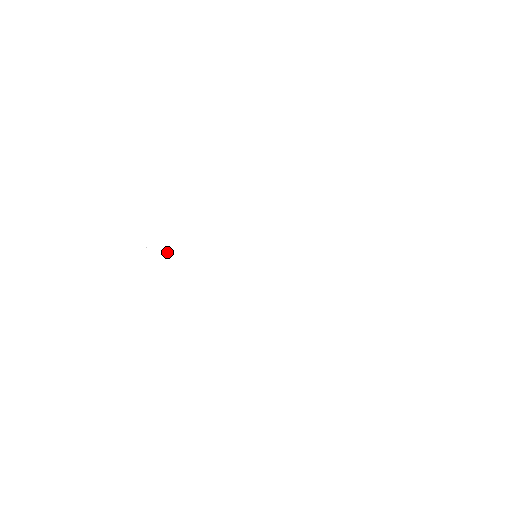
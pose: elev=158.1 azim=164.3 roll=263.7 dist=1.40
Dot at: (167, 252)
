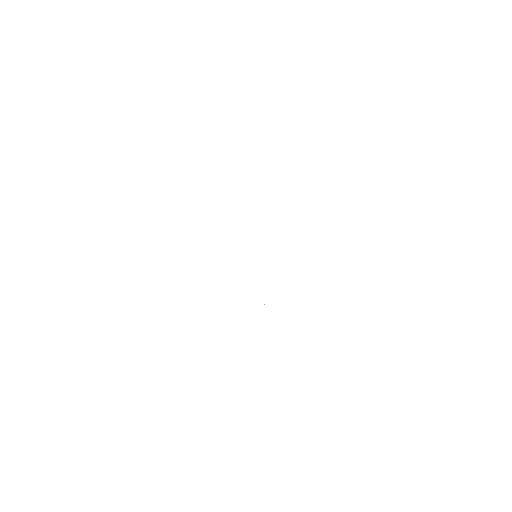
Dot at: occluded
